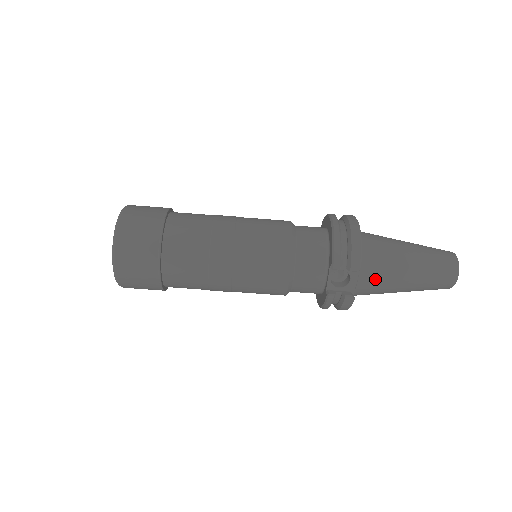
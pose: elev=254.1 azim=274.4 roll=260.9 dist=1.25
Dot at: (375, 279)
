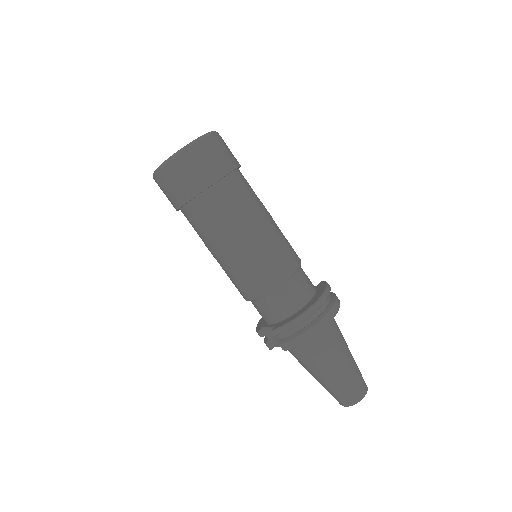
Dot at: (296, 356)
